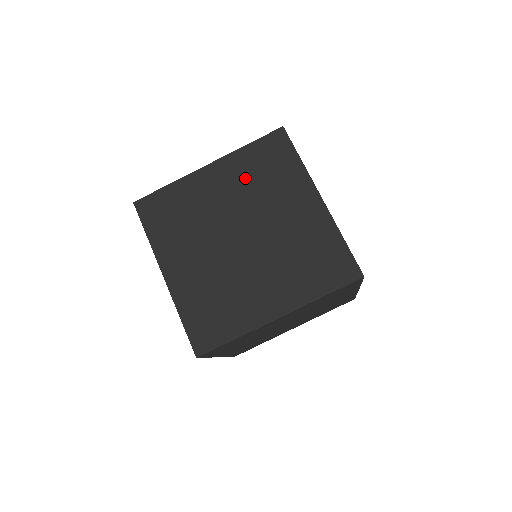
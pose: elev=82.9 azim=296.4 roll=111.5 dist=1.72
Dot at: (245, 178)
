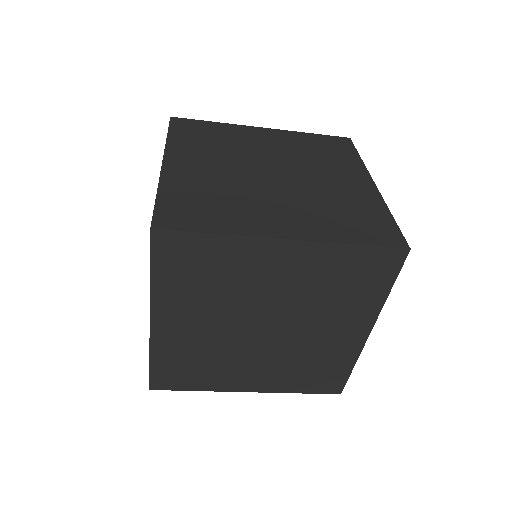
Dot at: (317, 279)
